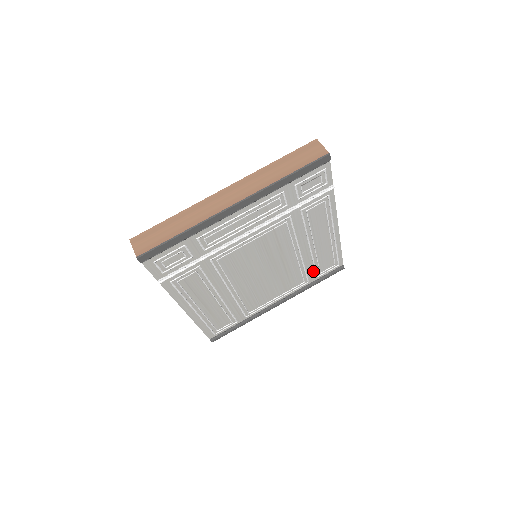
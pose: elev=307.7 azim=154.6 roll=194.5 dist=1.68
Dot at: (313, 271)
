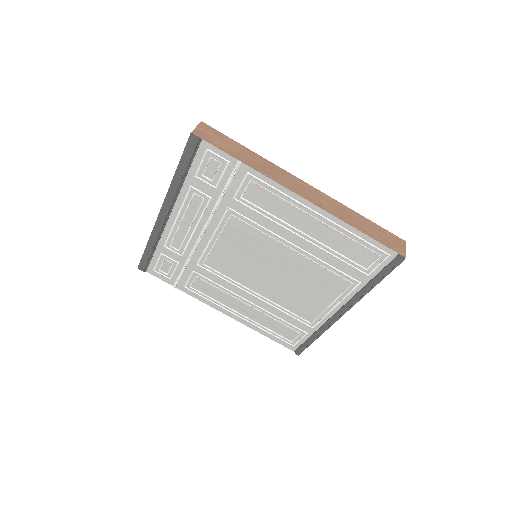
Dot at: (350, 267)
